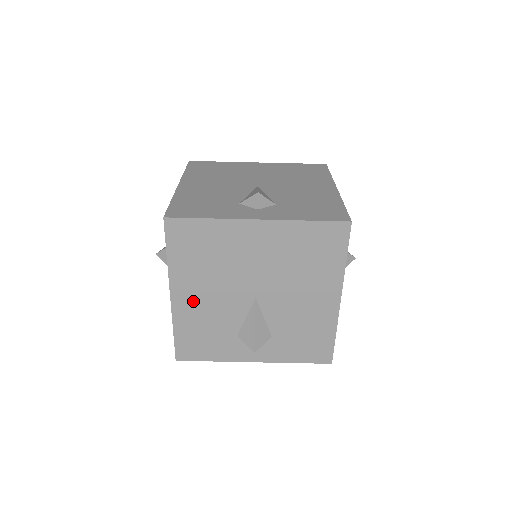
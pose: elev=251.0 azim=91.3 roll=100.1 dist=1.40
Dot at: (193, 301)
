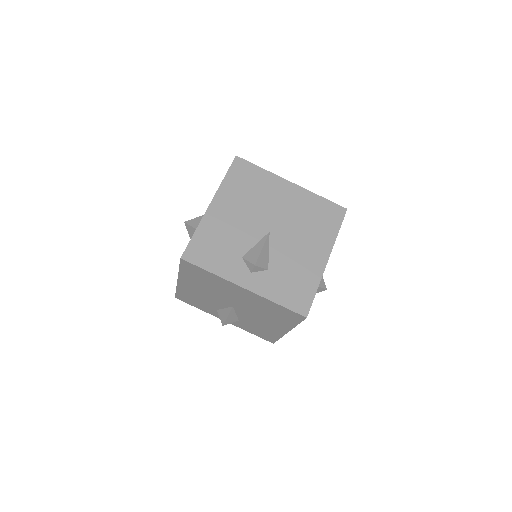
Dot at: (224, 215)
